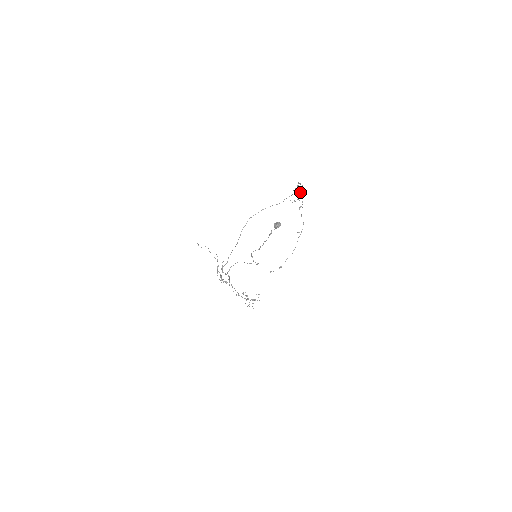
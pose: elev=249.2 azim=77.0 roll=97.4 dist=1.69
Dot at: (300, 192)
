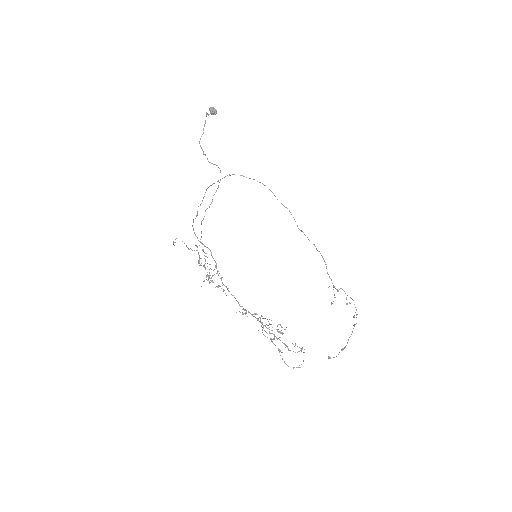
Dot at: (338, 290)
